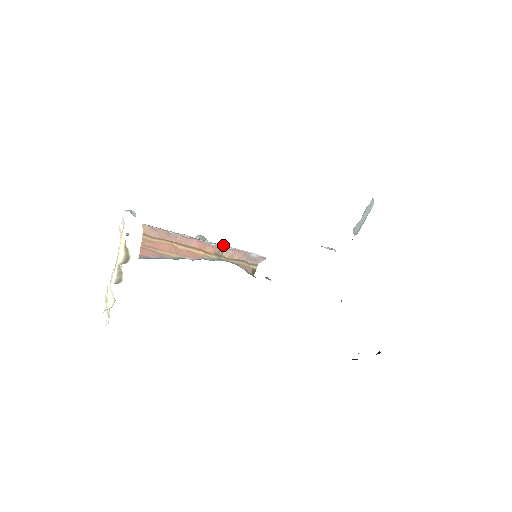
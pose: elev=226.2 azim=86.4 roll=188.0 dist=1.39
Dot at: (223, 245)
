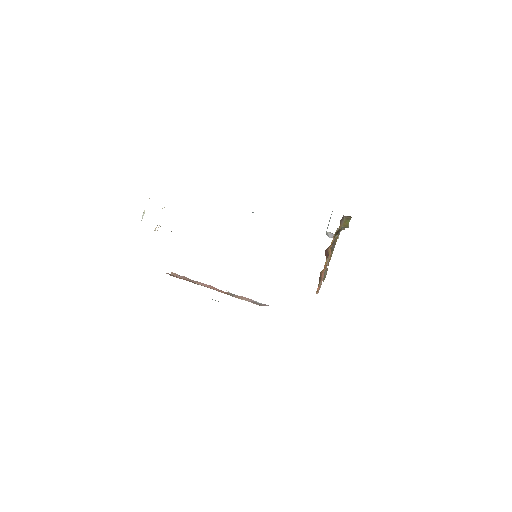
Dot at: occluded
